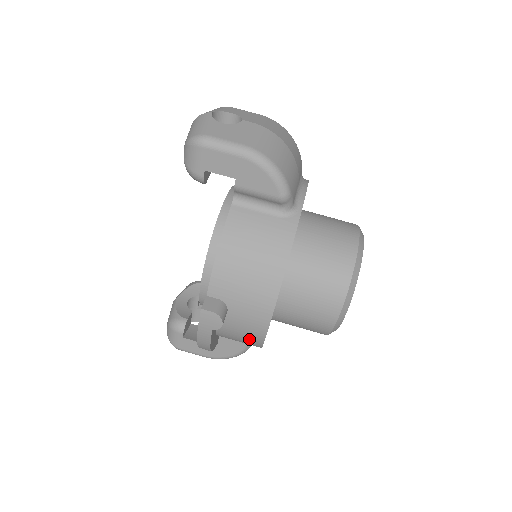
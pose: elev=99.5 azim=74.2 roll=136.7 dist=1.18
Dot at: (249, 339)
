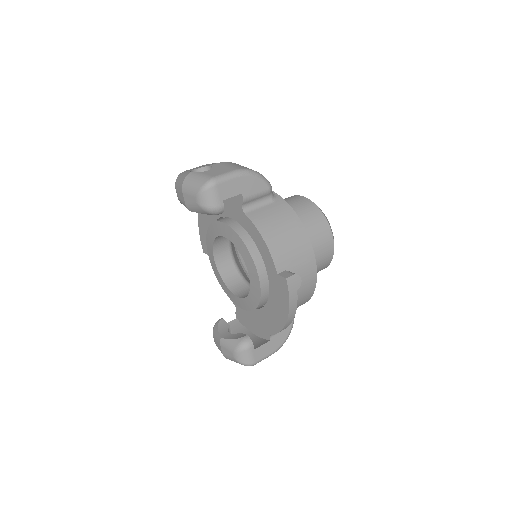
Dot at: (307, 291)
